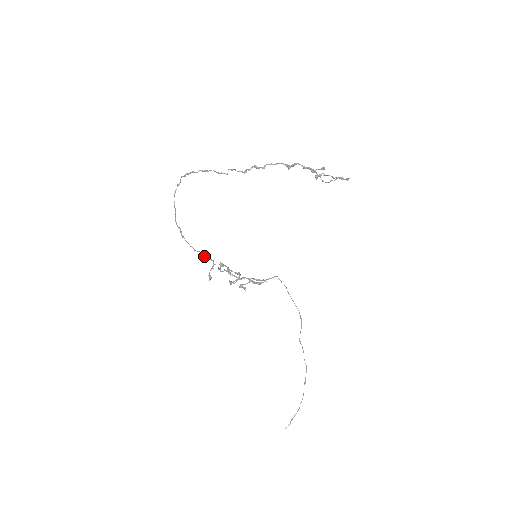
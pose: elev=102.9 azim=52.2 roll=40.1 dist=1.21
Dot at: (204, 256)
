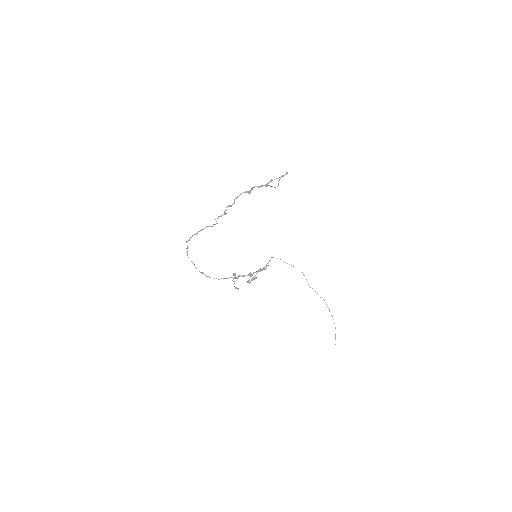
Dot at: occluded
